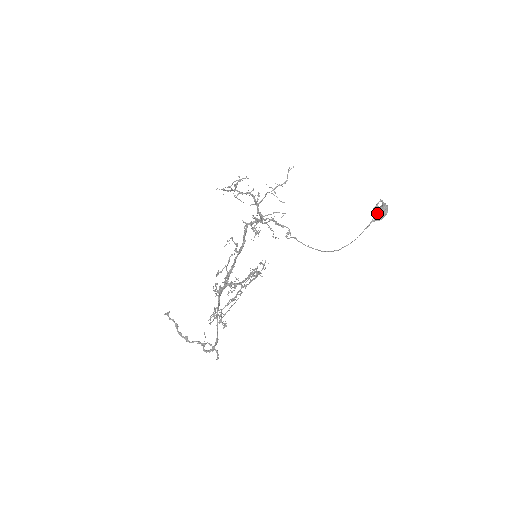
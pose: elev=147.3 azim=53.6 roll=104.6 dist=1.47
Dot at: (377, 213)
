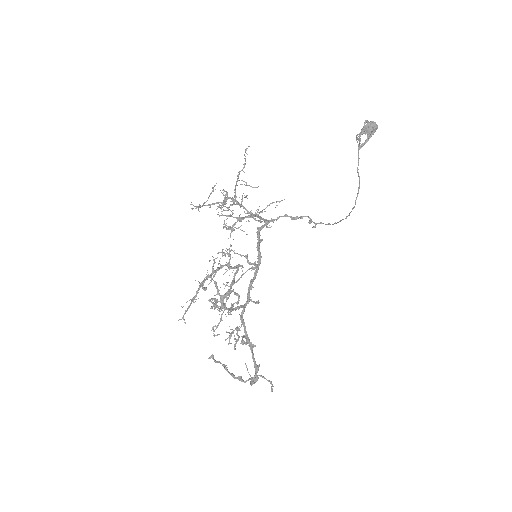
Dot at: (358, 136)
